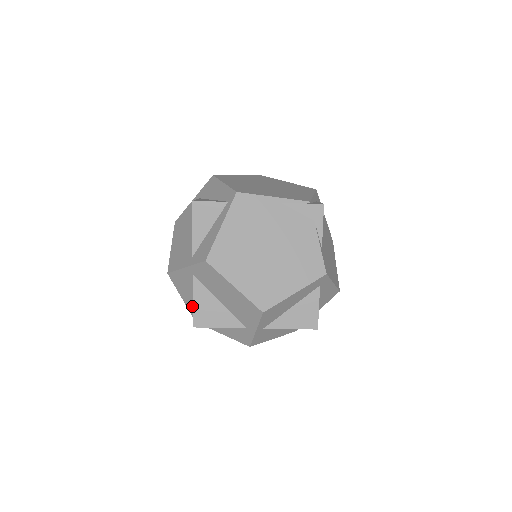
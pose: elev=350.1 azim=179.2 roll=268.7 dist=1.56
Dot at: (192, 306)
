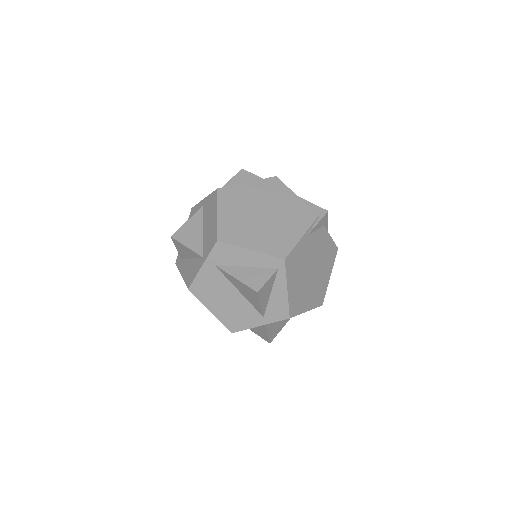
Dot at: occluded
